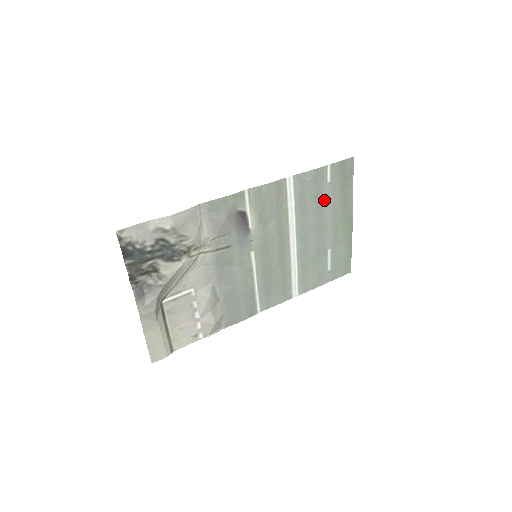
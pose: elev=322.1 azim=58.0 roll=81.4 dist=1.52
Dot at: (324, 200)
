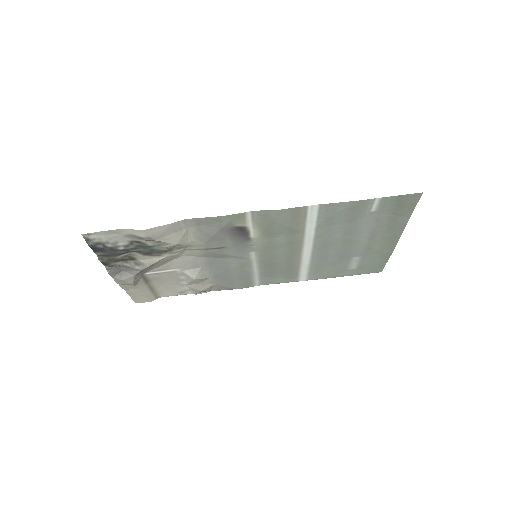
Dot at: (361, 224)
